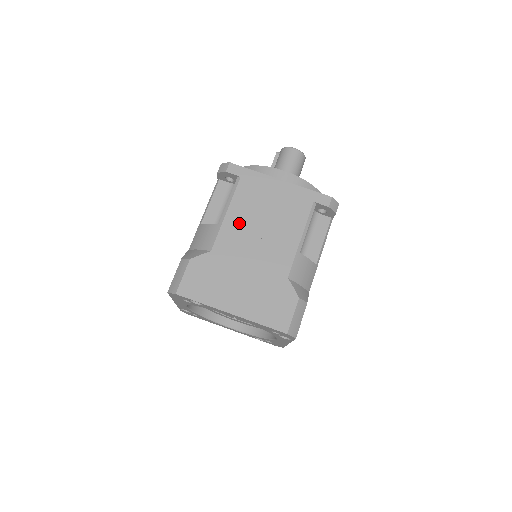
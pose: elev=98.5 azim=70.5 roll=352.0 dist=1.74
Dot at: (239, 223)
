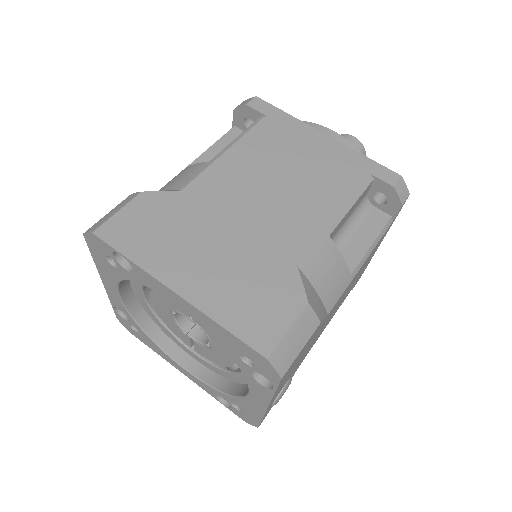
Dot at: (242, 168)
